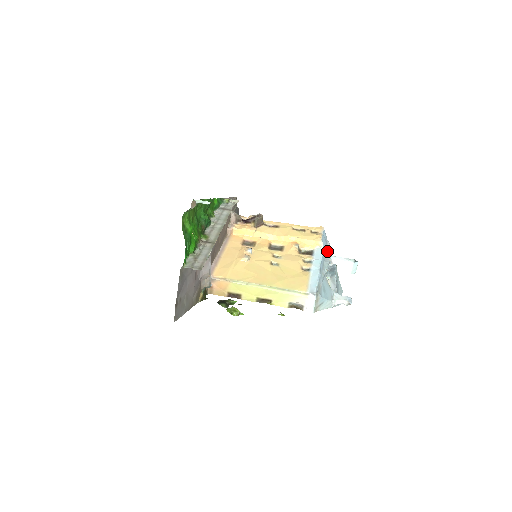
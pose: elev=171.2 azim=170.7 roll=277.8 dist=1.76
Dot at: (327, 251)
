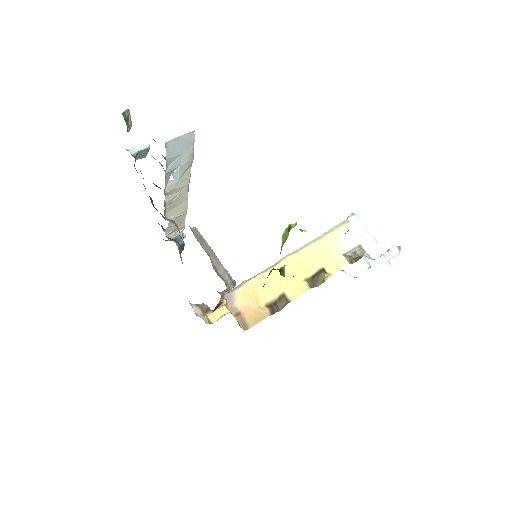
Dot at: occluded
